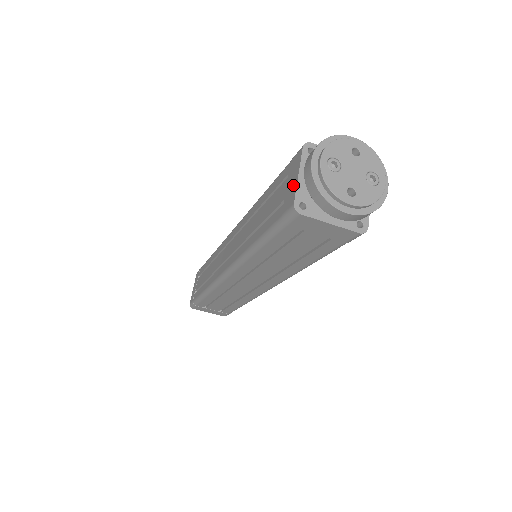
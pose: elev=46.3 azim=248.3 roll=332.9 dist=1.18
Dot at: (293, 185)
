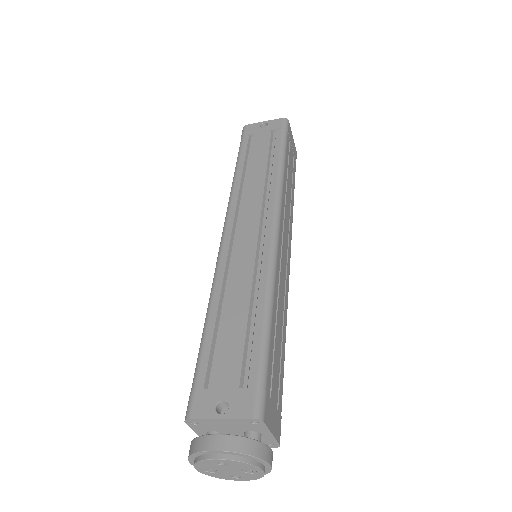
Dot at: occluded
